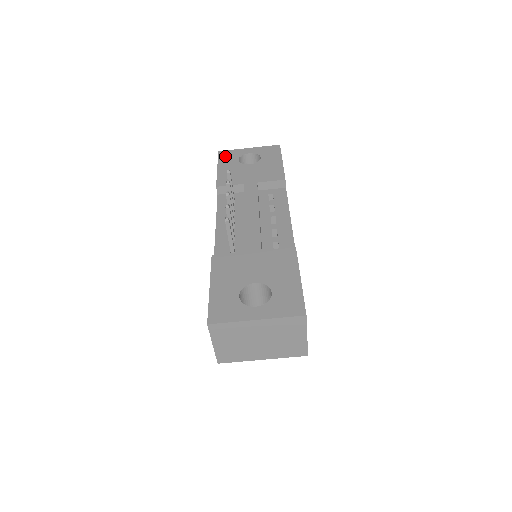
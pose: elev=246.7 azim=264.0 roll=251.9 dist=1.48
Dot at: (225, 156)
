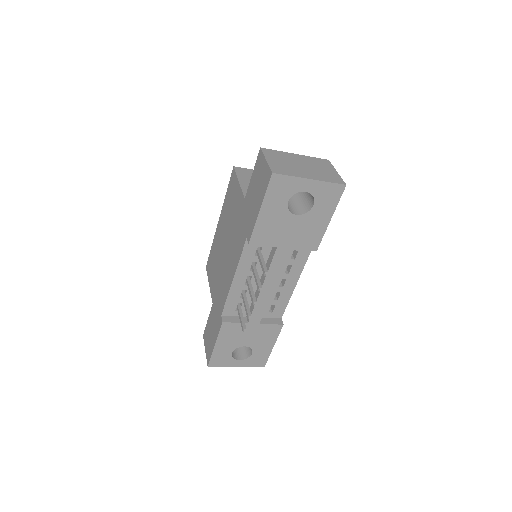
Dot at: (276, 189)
